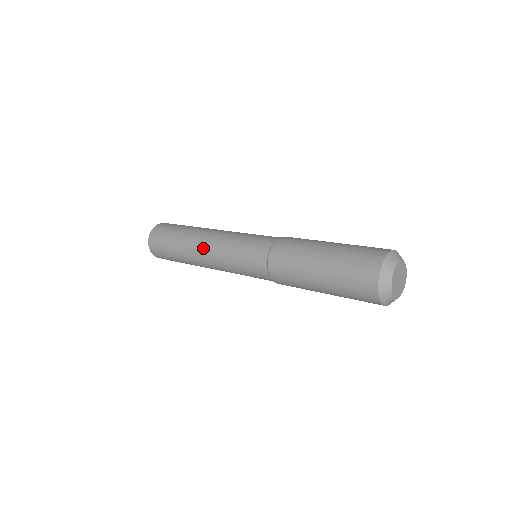
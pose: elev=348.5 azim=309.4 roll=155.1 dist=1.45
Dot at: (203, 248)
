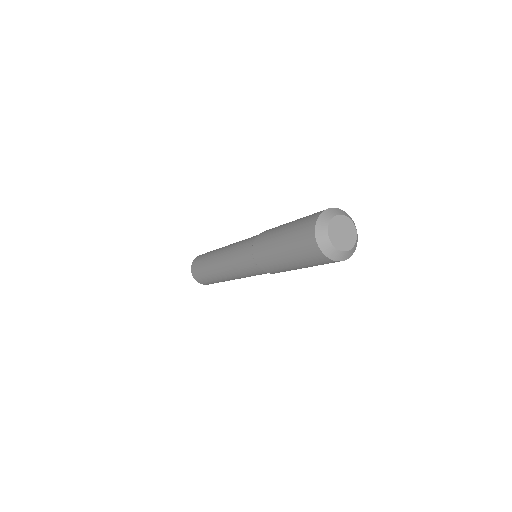
Dot at: (223, 273)
